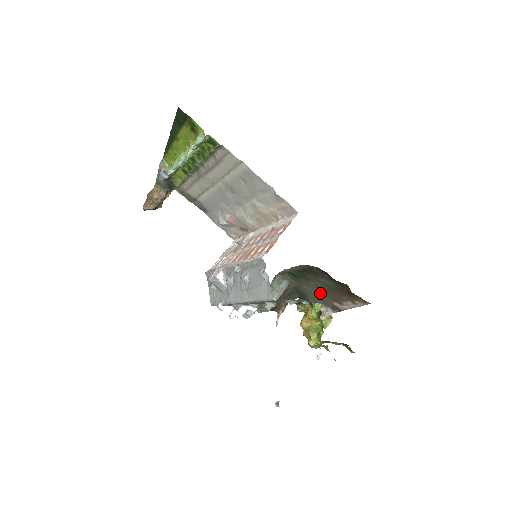
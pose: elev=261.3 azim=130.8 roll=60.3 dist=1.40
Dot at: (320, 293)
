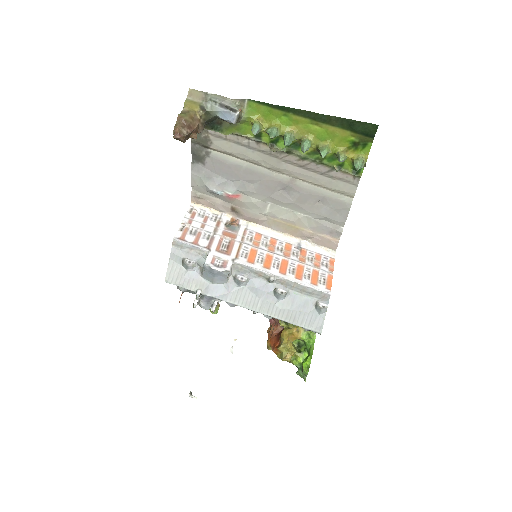
Dot at: occluded
